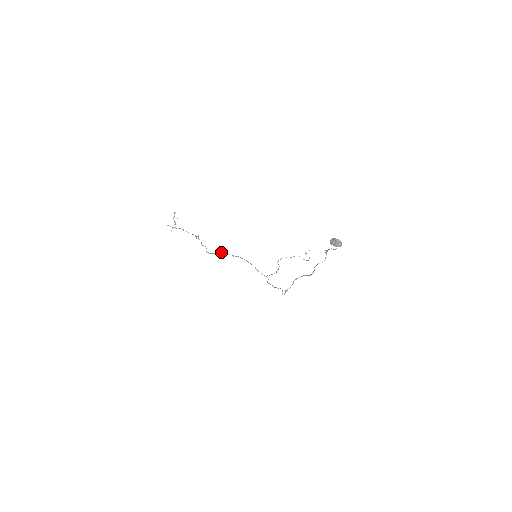
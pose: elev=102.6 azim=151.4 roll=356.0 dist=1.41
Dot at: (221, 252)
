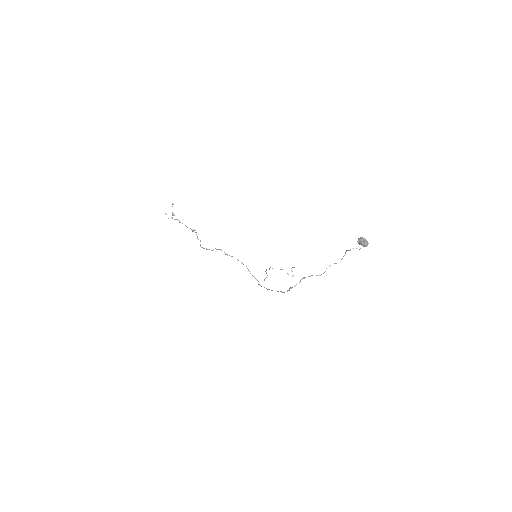
Dot at: (217, 249)
